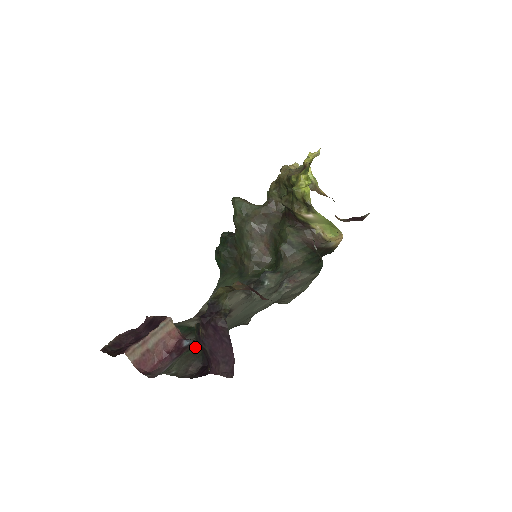
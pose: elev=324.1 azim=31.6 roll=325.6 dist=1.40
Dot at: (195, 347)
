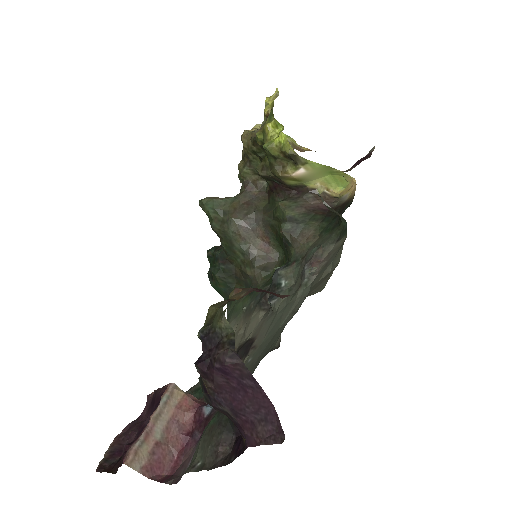
Dot at: (217, 412)
